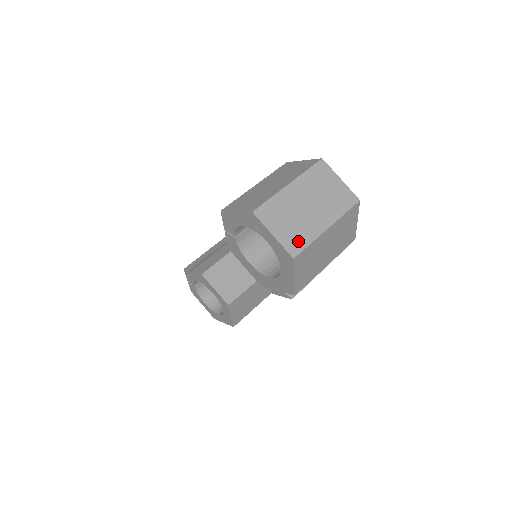
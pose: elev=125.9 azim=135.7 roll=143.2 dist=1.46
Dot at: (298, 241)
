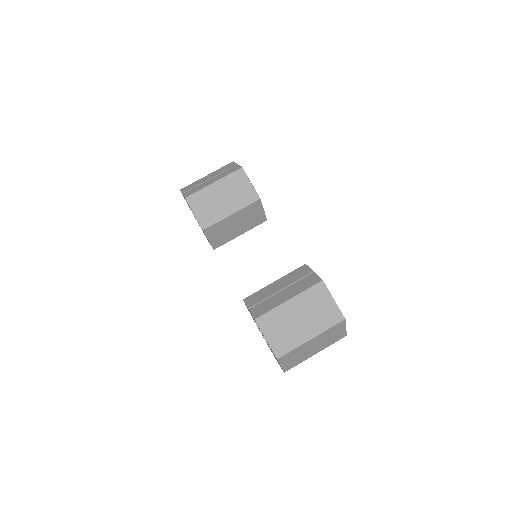
Dot at: (293, 365)
